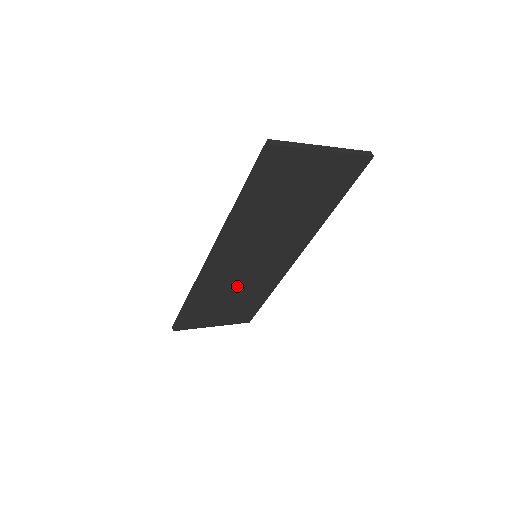
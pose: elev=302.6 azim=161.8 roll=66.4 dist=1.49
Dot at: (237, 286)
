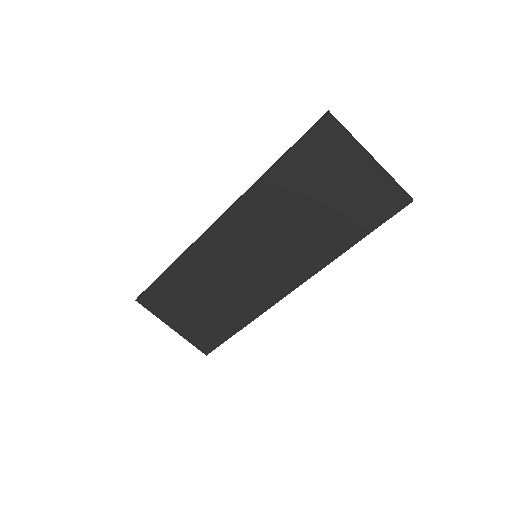
Dot at: (221, 284)
